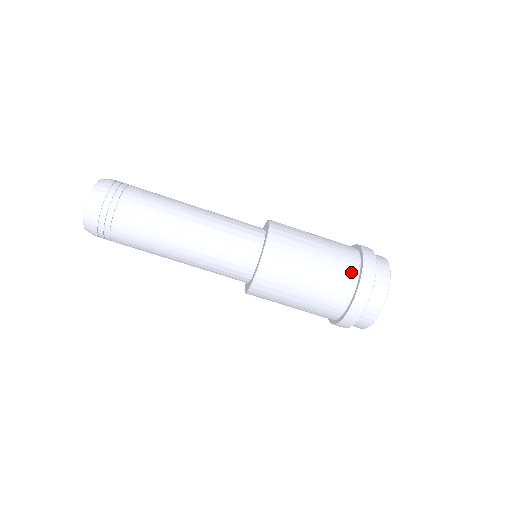
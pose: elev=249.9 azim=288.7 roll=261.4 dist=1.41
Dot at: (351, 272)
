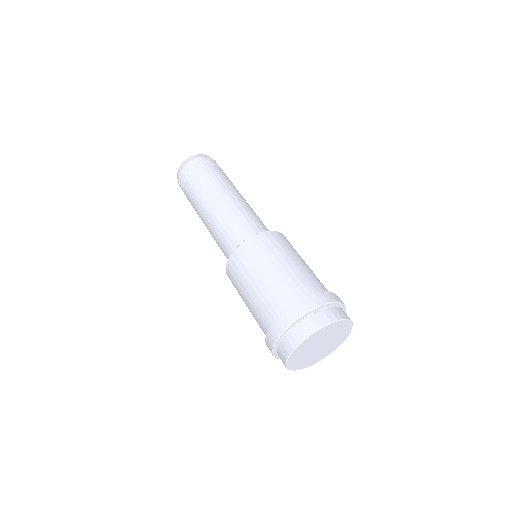
Dot at: occluded
